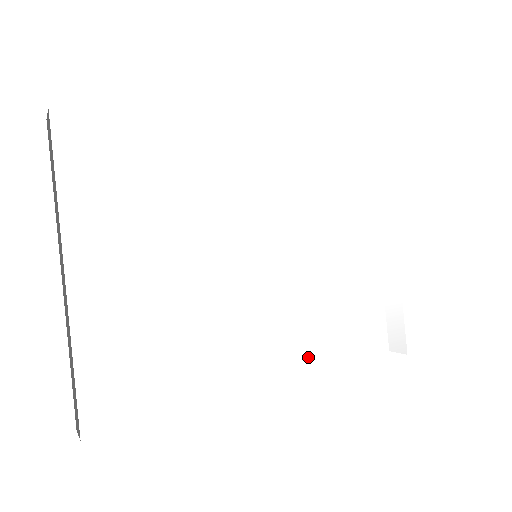
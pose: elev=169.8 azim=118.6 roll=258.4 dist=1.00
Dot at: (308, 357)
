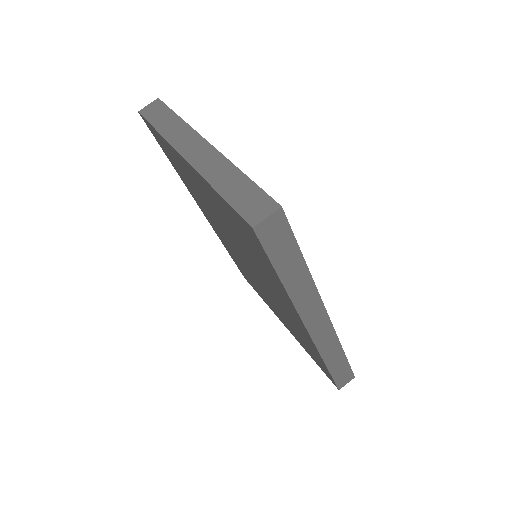
Dot at: occluded
